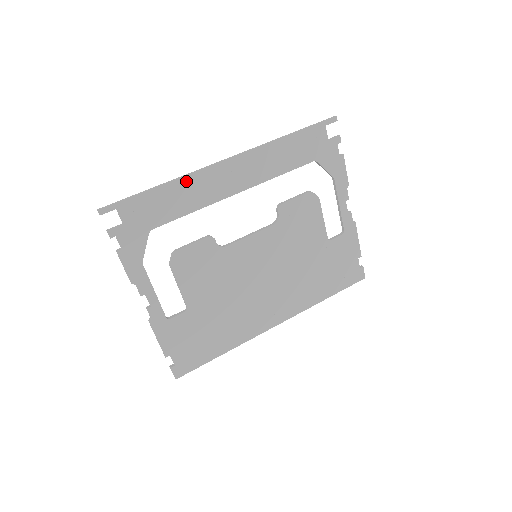
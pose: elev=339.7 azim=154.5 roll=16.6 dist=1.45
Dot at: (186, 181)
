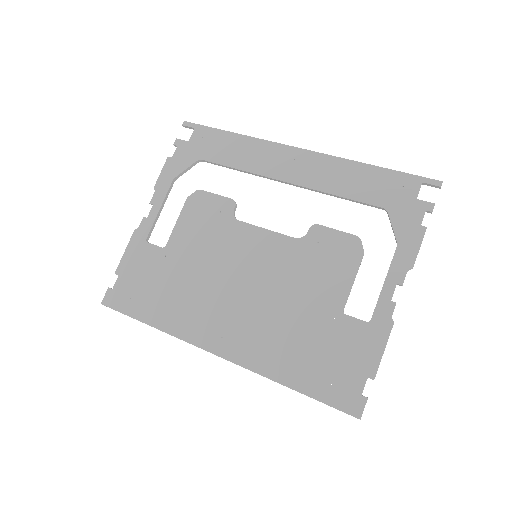
Dot at: (254, 142)
